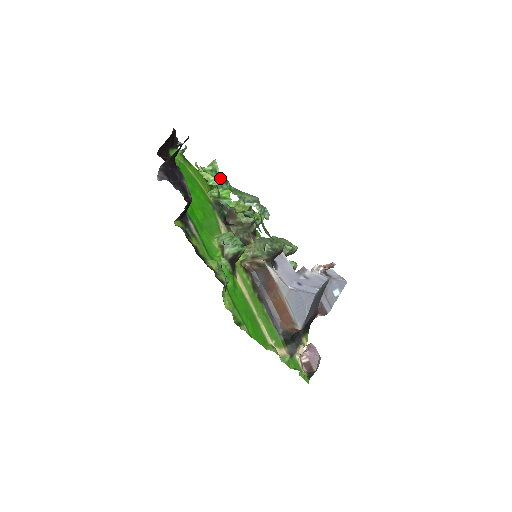
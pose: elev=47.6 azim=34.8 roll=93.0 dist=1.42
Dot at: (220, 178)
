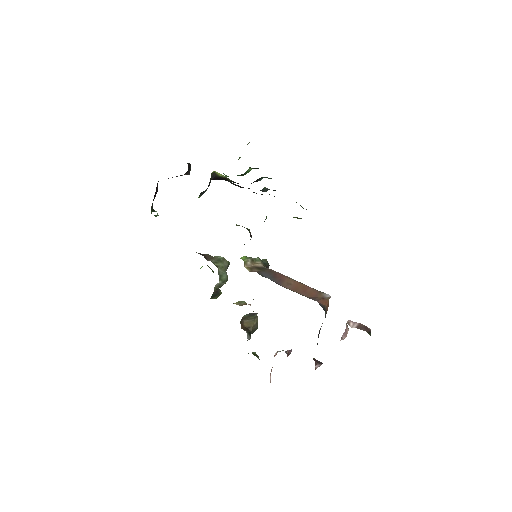
Dot at: occluded
